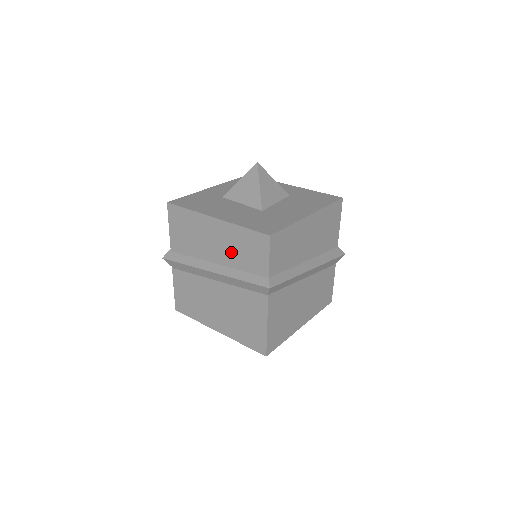
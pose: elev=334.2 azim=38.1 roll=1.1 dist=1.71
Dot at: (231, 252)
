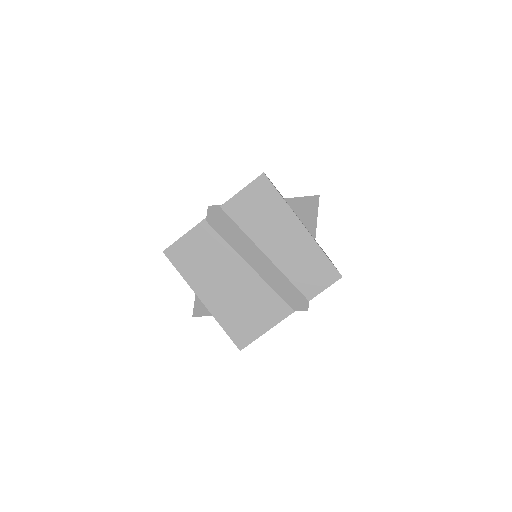
Dot at: (292, 259)
